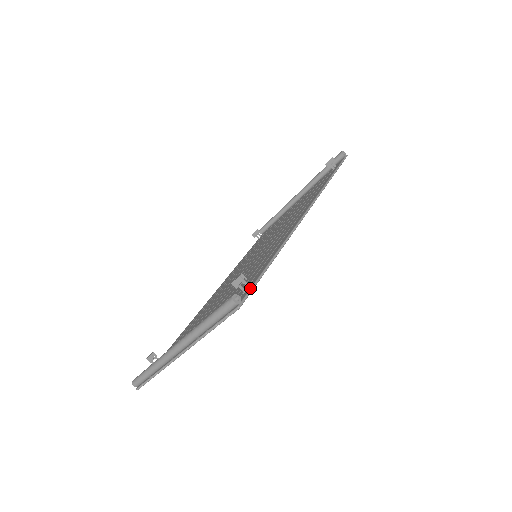
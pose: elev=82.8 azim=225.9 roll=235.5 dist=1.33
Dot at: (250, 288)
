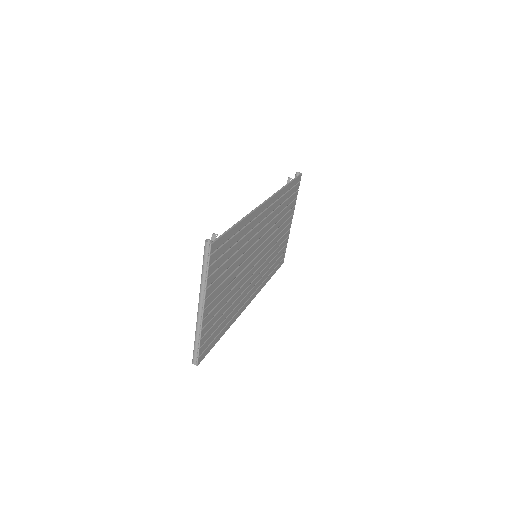
Dot at: (219, 236)
